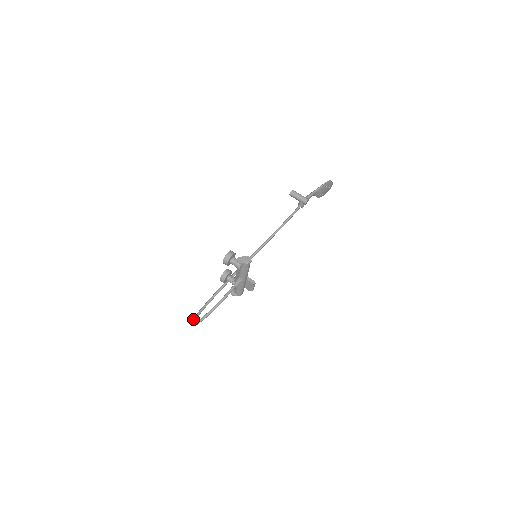
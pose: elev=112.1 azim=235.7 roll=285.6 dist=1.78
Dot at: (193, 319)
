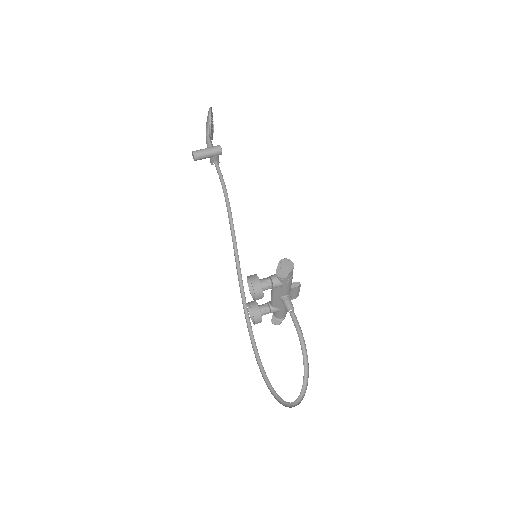
Dot at: occluded
